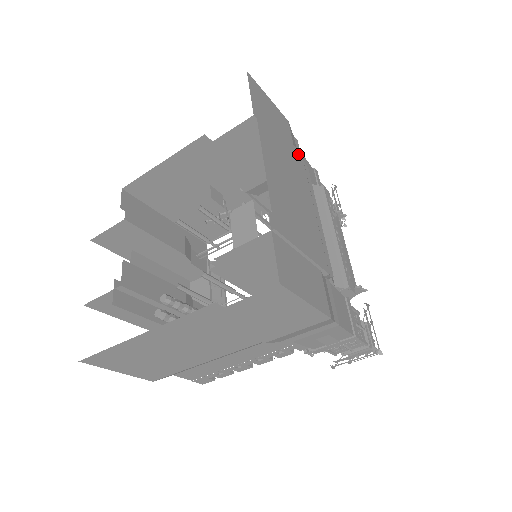
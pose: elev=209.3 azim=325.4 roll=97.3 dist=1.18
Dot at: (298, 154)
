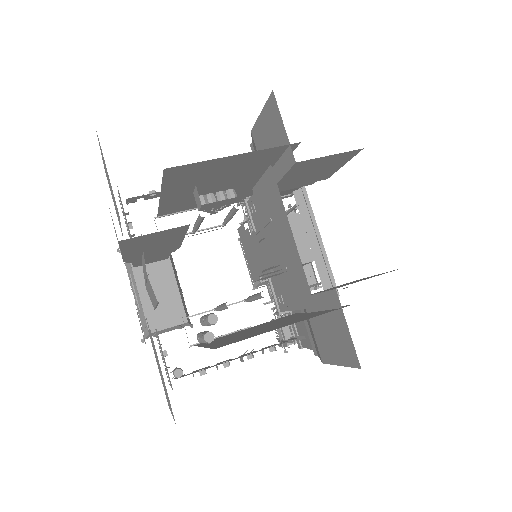
Dot at: occluded
